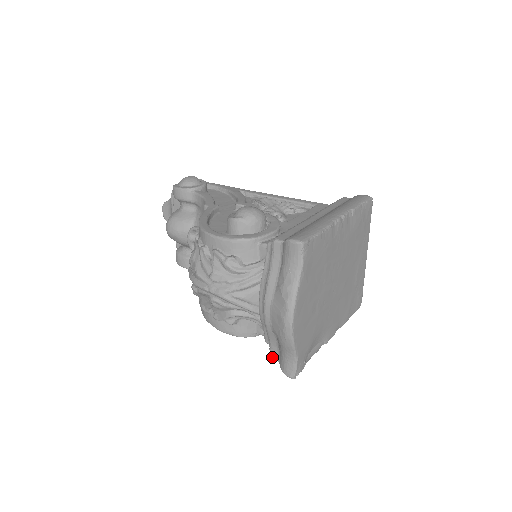
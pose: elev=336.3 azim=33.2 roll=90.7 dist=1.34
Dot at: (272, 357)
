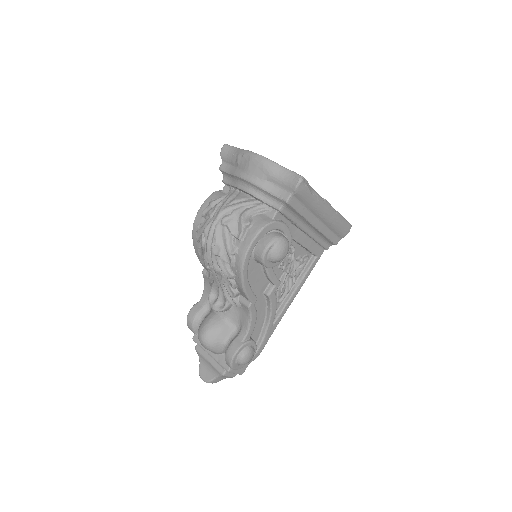
Dot at: (286, 199)
